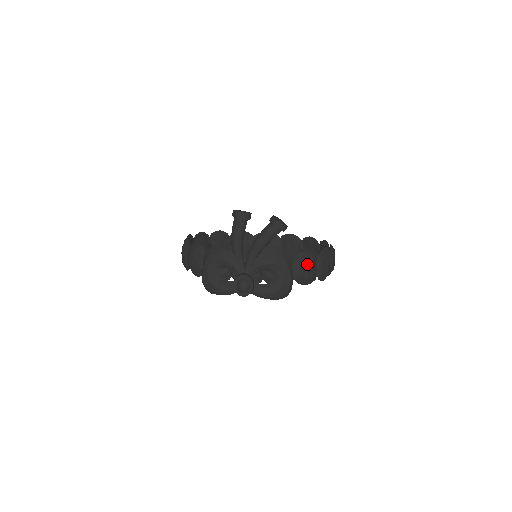
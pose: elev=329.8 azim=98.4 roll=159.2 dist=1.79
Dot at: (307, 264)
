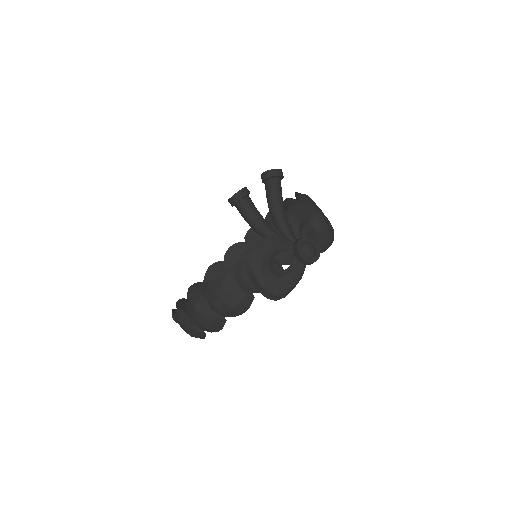
Dot at: (312, 202)
